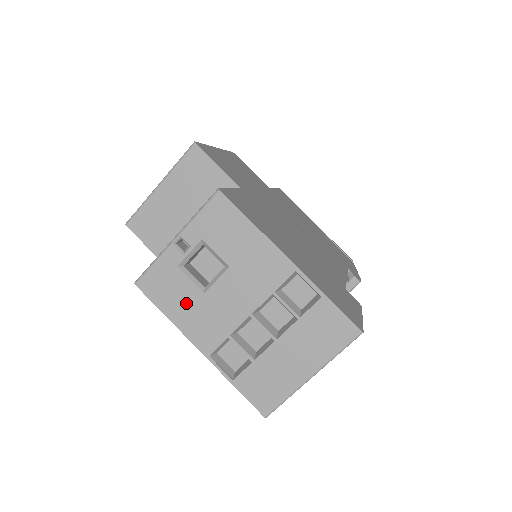
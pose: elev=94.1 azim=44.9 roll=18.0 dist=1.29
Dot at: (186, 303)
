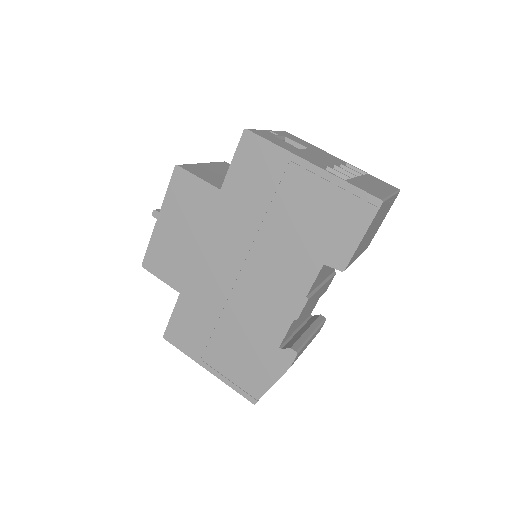
Dot at: (289, 147)
